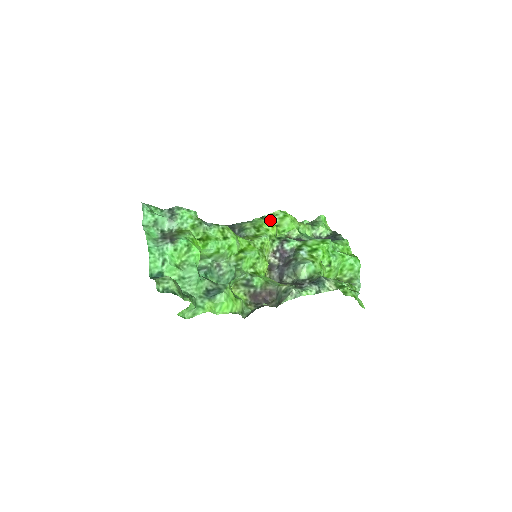
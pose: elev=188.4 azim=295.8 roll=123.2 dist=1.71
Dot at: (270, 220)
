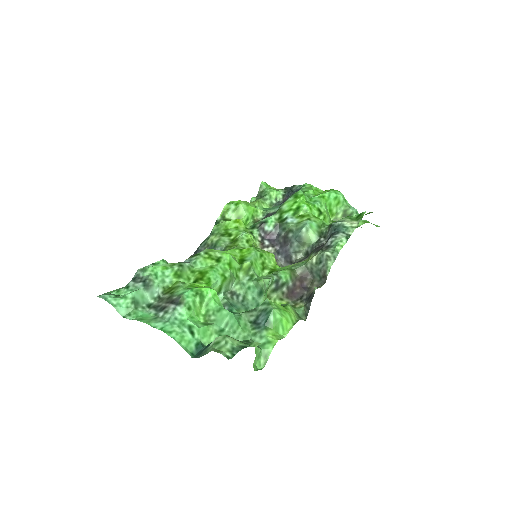
Dot at: (226, 220)
